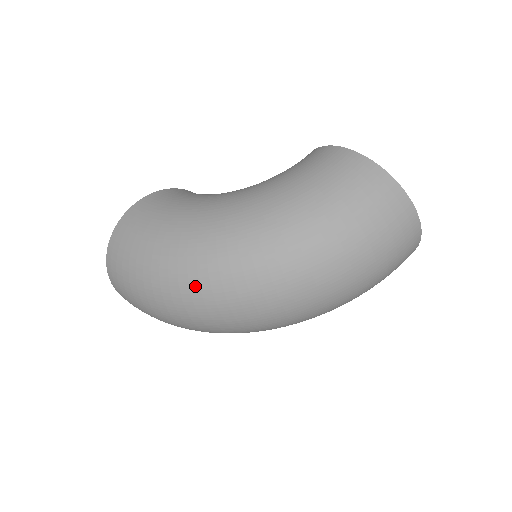
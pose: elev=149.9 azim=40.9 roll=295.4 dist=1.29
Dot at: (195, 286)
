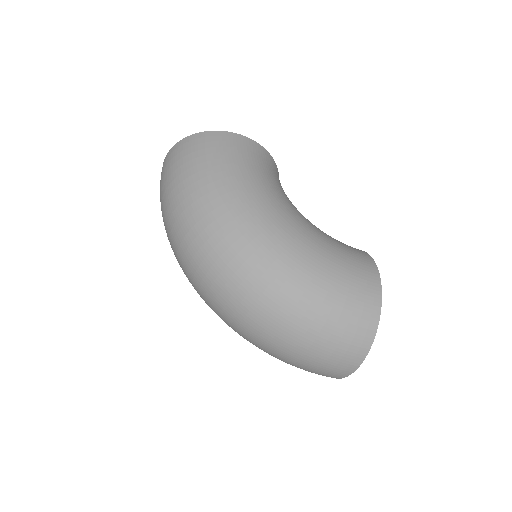
Dot at: (202, 225)
